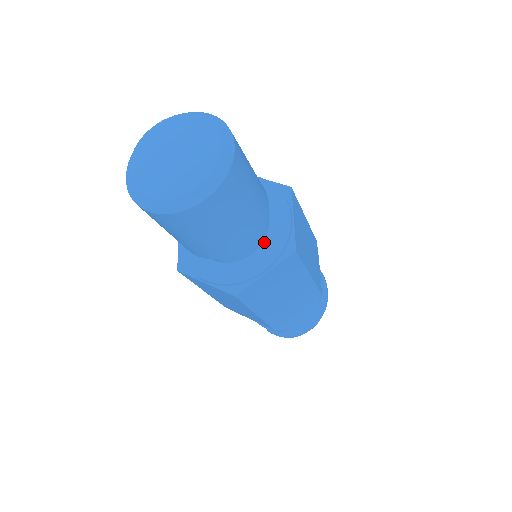
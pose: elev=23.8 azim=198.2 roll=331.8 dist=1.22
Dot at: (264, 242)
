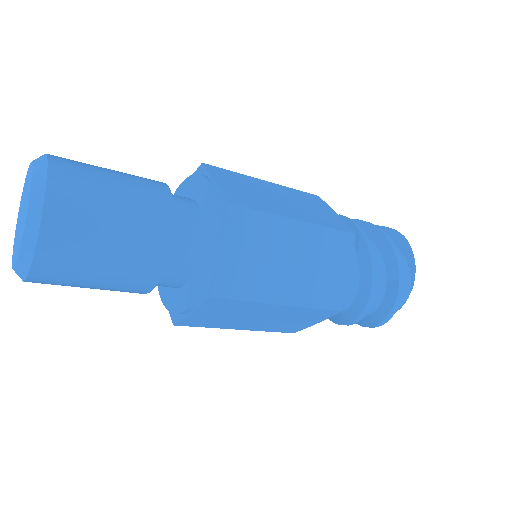
Dot at: (193, 274)
